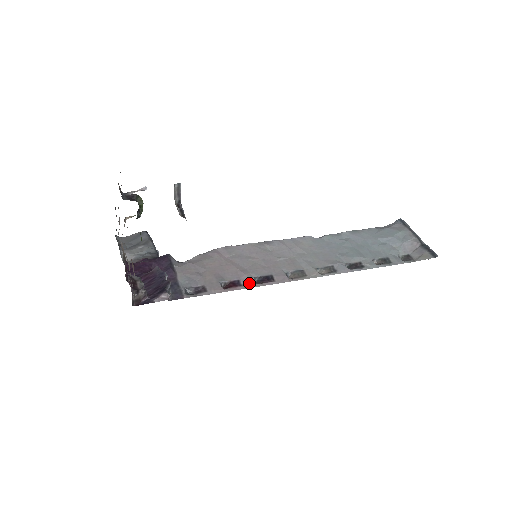
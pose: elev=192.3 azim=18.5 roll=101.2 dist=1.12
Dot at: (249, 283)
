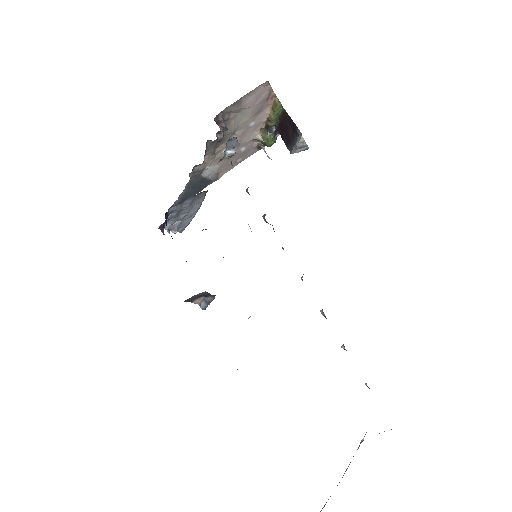
Dot at: occluded
